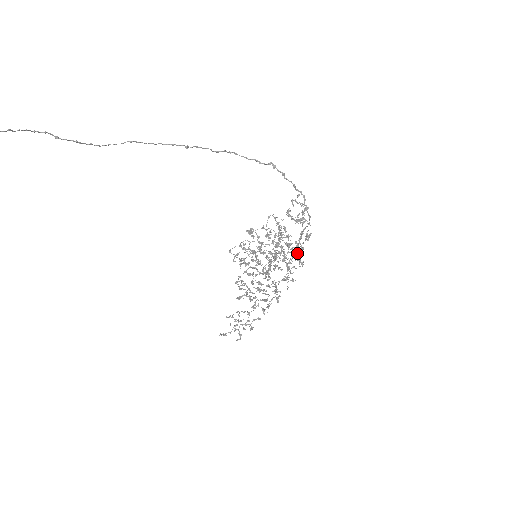
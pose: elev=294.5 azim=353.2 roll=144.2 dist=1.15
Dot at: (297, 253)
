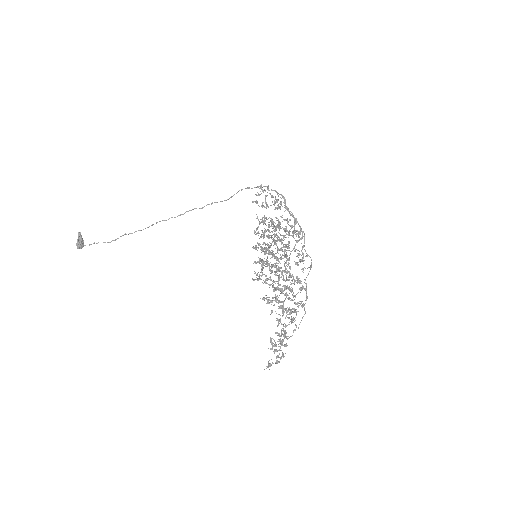
Dot at: (278, 224)
